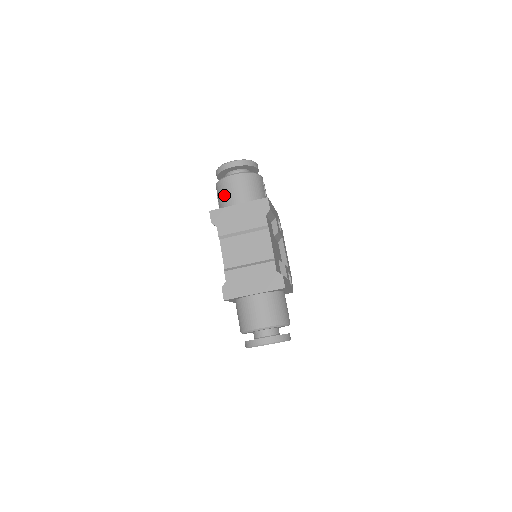
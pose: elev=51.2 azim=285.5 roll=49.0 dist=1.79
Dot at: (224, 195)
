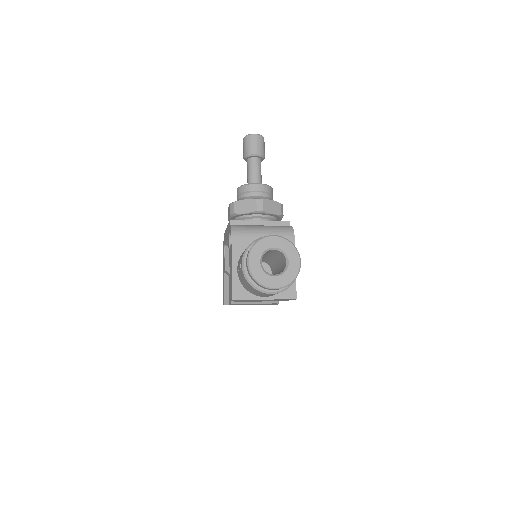
Dot at: (252, 291)
